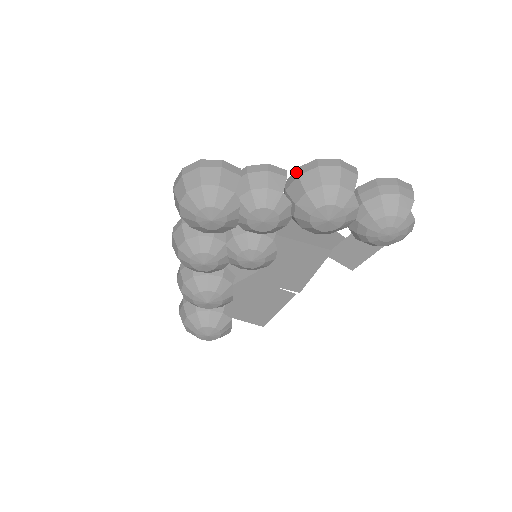
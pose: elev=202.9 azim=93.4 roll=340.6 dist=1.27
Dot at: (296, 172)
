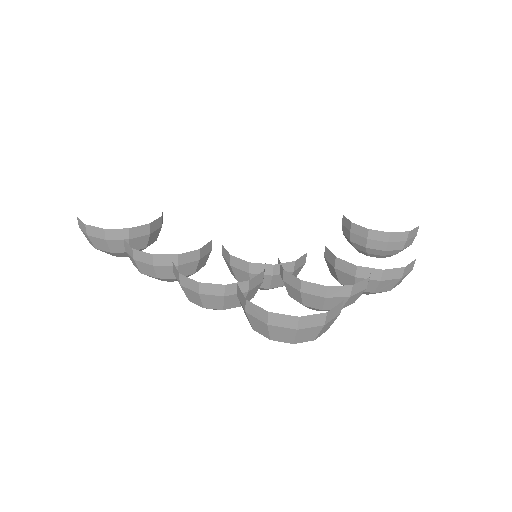
Dot at: (381, 275)
